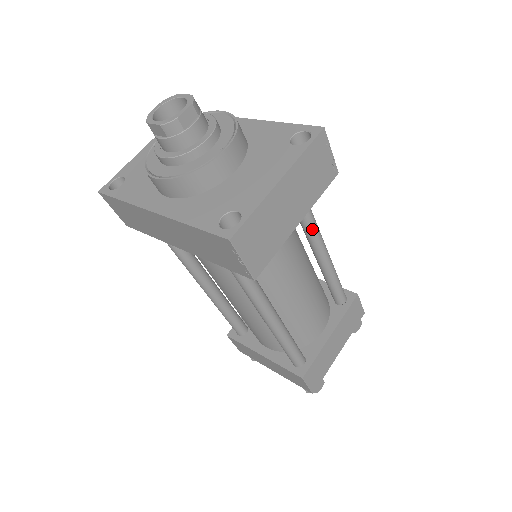
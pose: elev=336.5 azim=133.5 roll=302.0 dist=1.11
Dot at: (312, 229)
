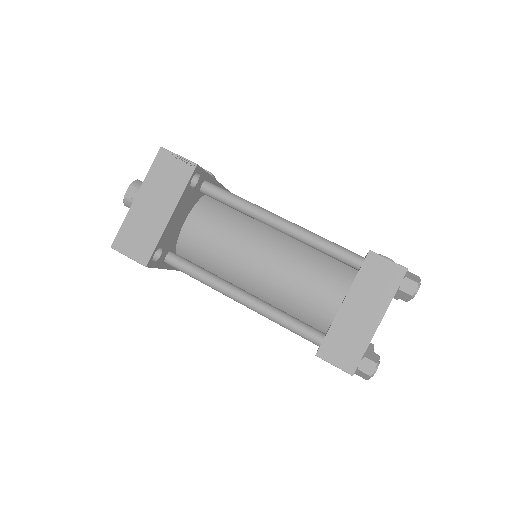
Dot at: (250, 213)
